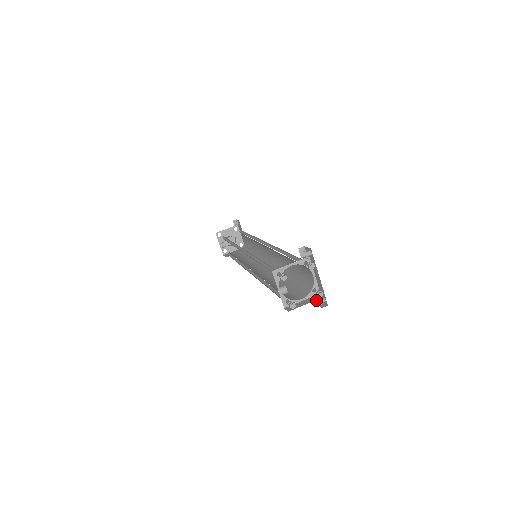
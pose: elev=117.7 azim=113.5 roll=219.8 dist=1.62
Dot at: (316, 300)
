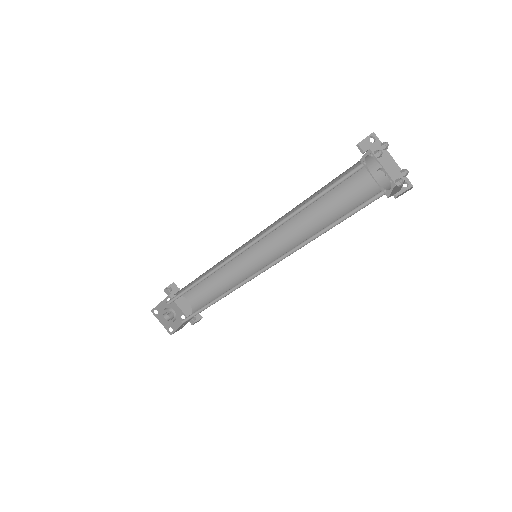
Dot at: (394, 196)
